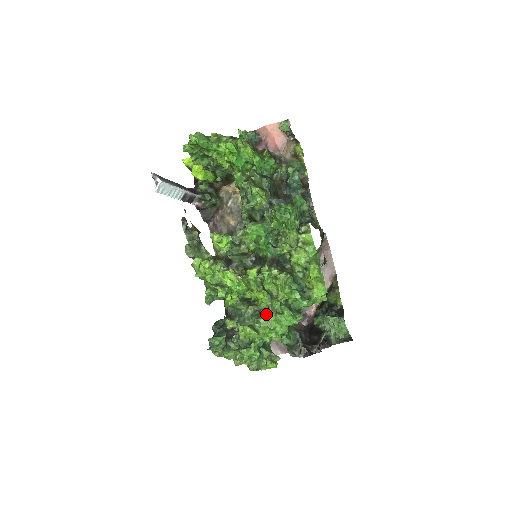
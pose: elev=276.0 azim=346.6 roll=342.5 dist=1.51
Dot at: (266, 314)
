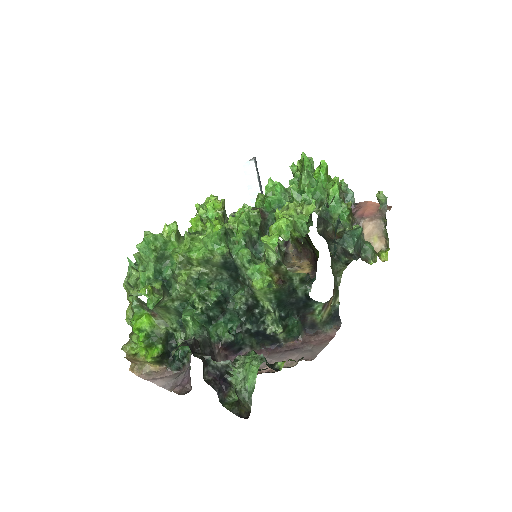
Dot at: occluded
